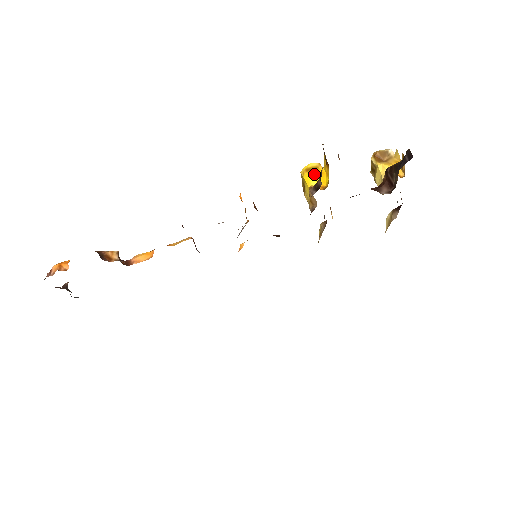
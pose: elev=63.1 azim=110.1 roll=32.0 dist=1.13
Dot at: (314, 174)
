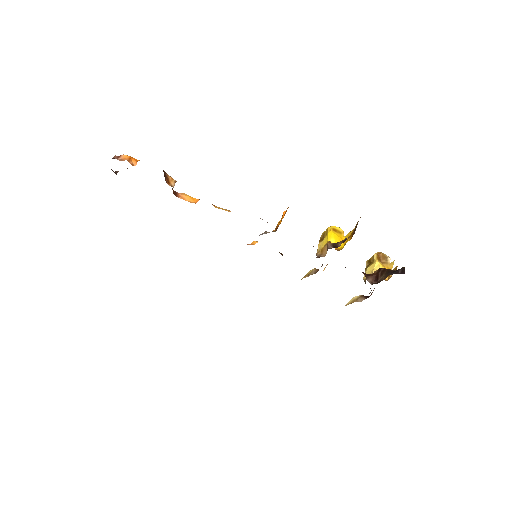
Dot at: (337, 235)
